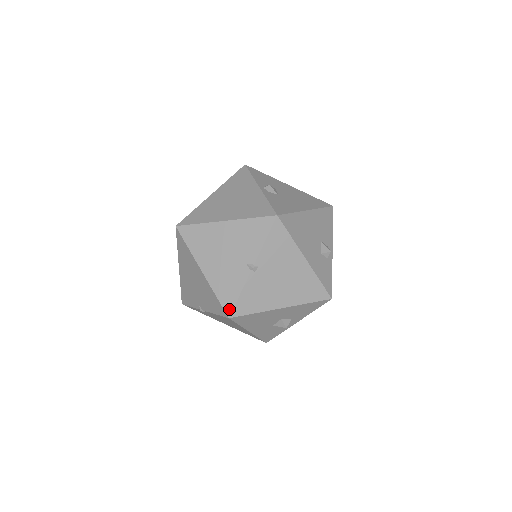
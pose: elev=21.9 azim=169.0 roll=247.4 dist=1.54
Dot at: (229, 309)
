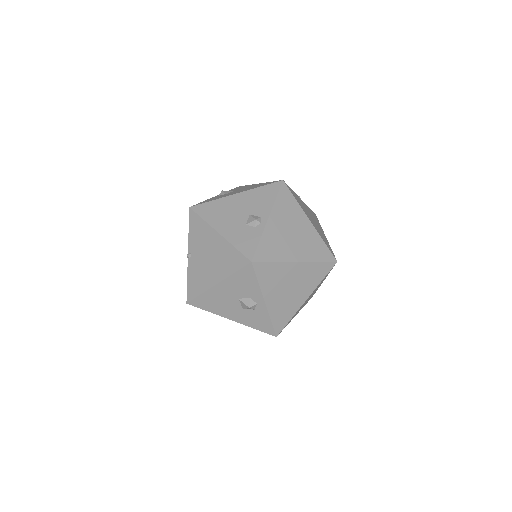
Dot at: (187, 296)
